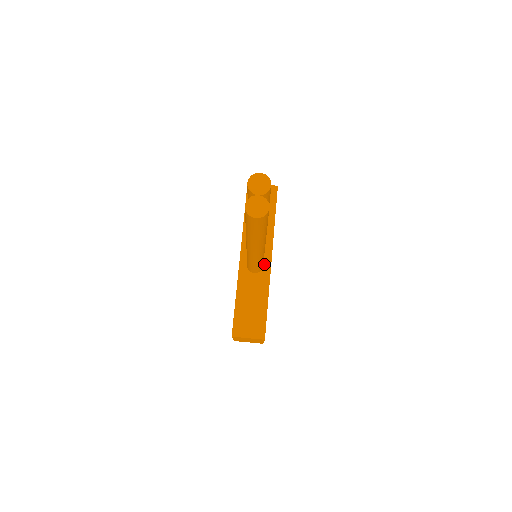
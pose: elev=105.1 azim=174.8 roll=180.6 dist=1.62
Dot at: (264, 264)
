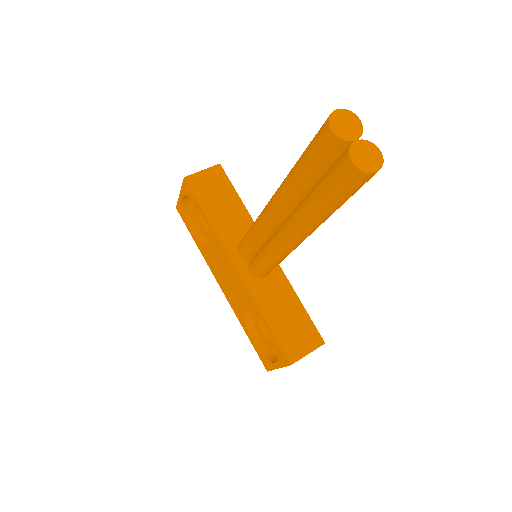
Dot at: occluded
